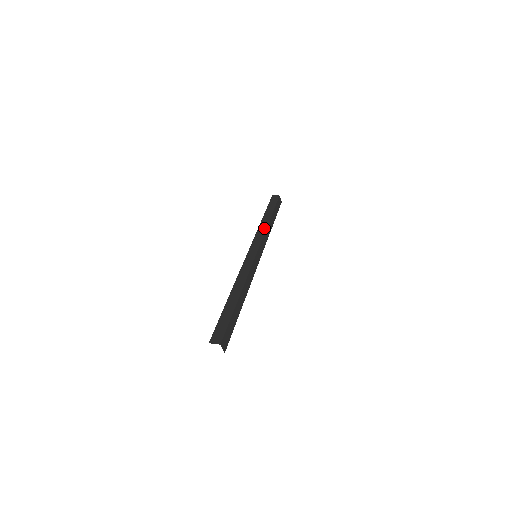
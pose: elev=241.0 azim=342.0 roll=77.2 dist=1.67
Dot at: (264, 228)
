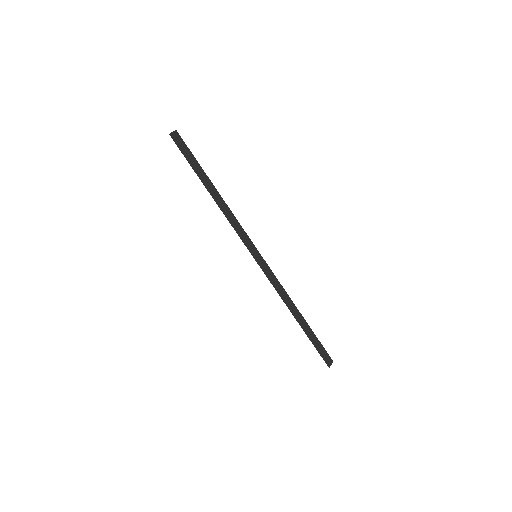
Dot at: (230, 213)
